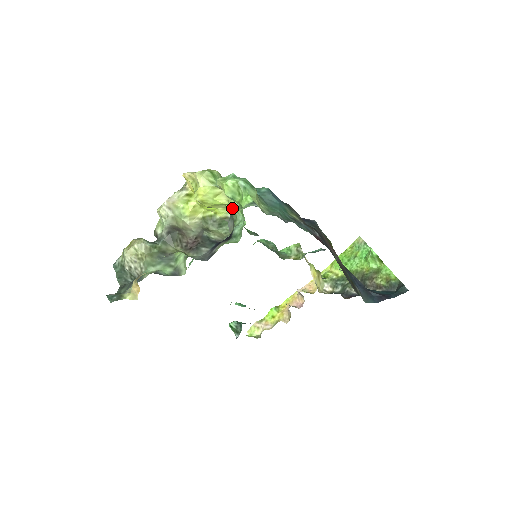
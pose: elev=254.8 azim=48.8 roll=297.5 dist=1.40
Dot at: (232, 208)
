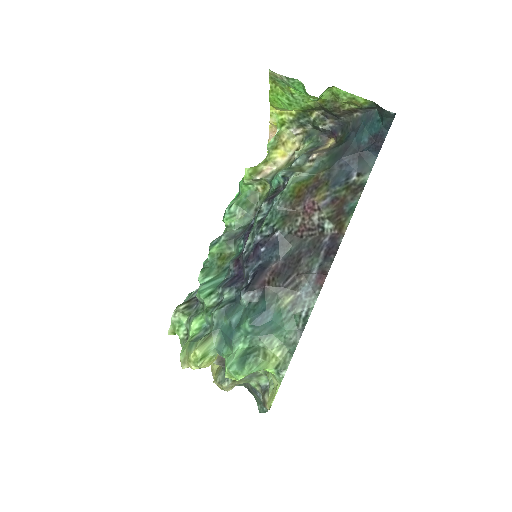
Dot at: occluded
